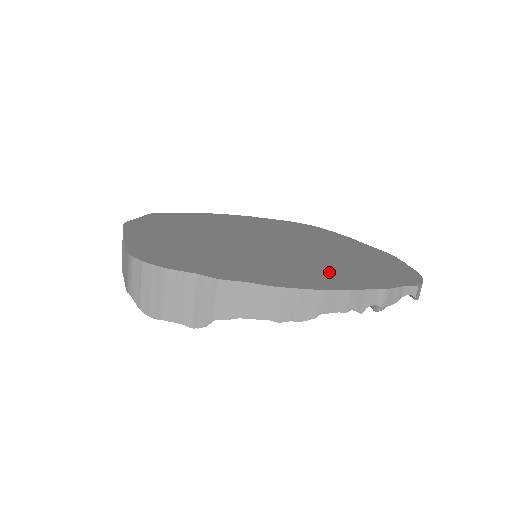
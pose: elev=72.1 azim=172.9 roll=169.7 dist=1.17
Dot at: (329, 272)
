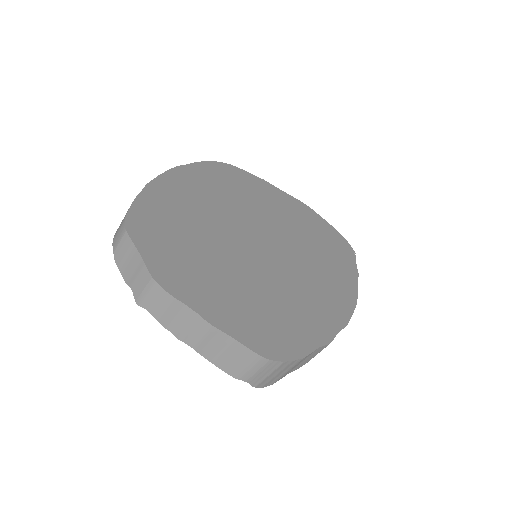
Dot at: (330, 272)
